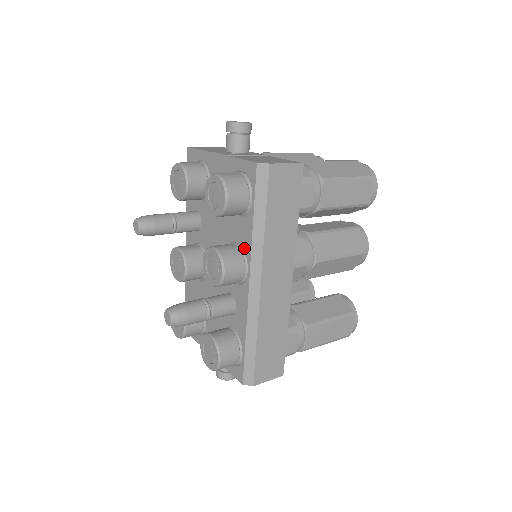
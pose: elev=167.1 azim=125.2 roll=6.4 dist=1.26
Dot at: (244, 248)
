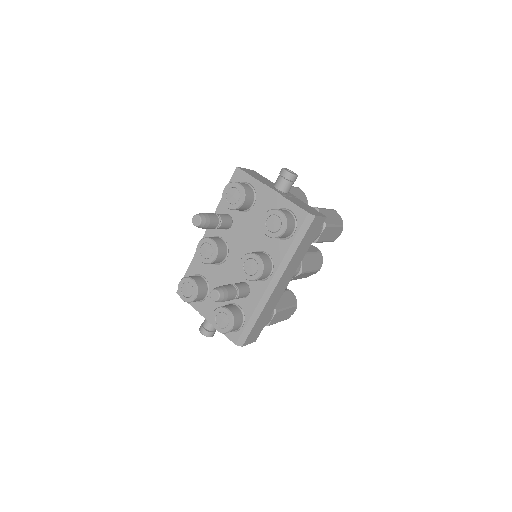
Dot at: (274, 259)
